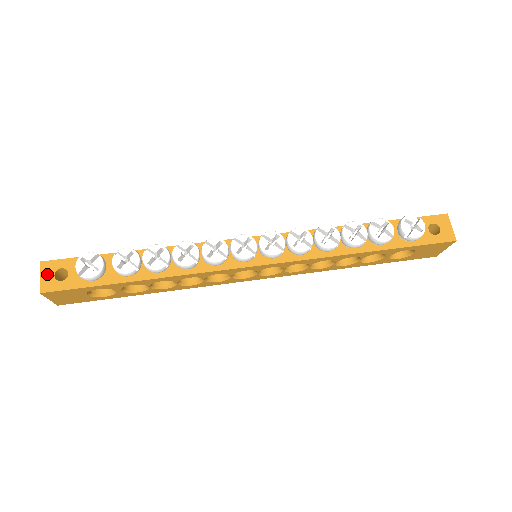
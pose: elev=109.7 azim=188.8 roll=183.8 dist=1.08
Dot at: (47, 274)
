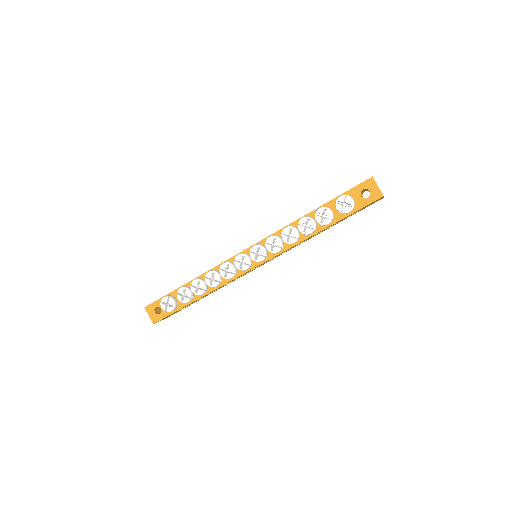
Dot at: (151, 313)
